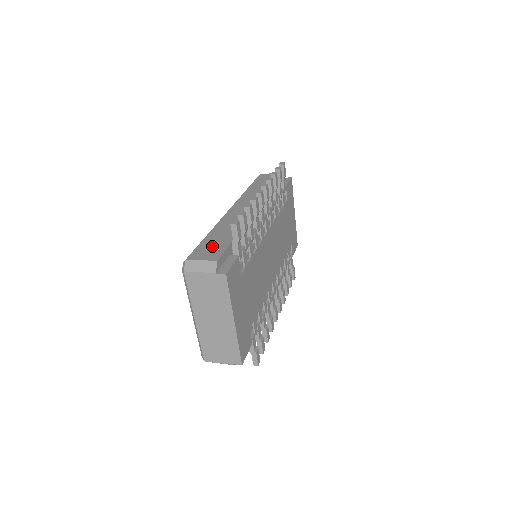
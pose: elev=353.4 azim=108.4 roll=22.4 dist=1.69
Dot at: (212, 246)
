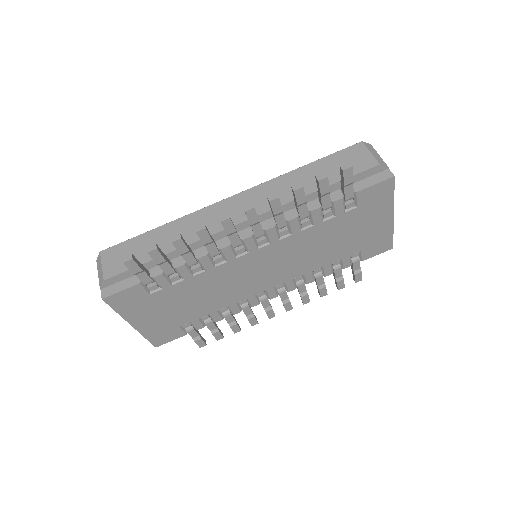
Dot at: (131, 252)
